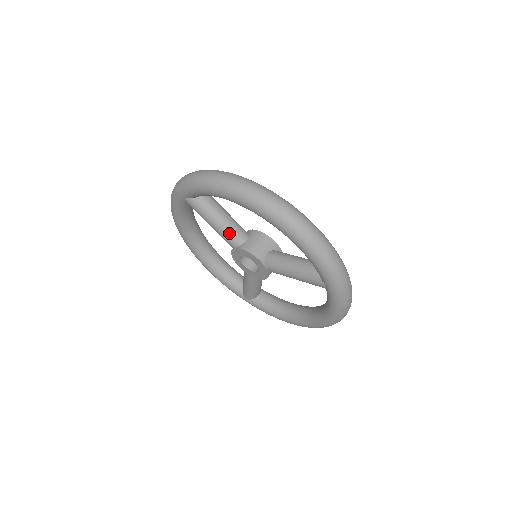
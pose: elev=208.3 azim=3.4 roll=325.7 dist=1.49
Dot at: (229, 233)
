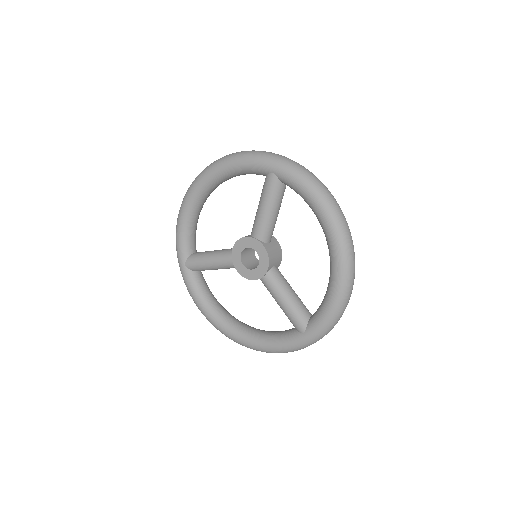
Dot at: (268, 227)
